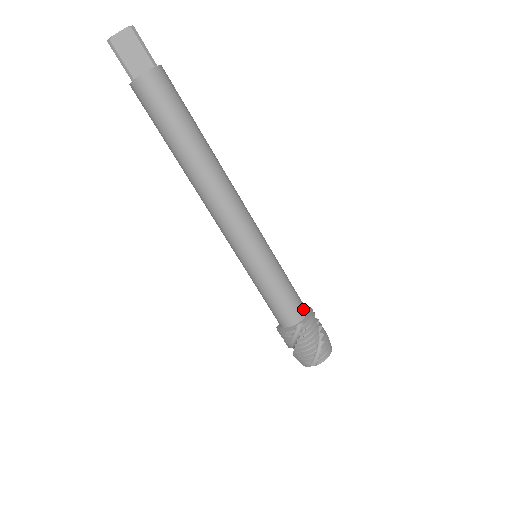
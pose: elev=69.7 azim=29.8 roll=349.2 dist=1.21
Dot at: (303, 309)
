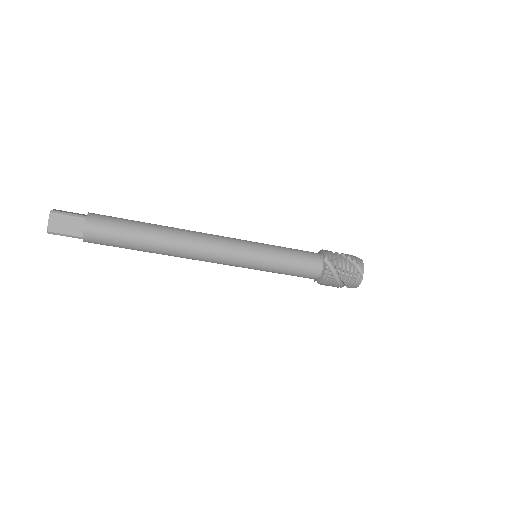
Dot at: (314, 275)
